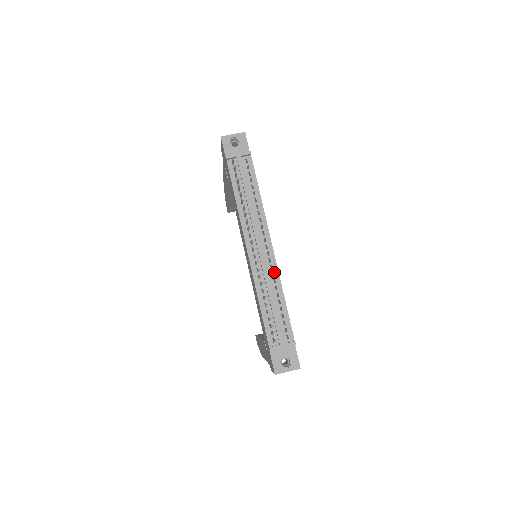
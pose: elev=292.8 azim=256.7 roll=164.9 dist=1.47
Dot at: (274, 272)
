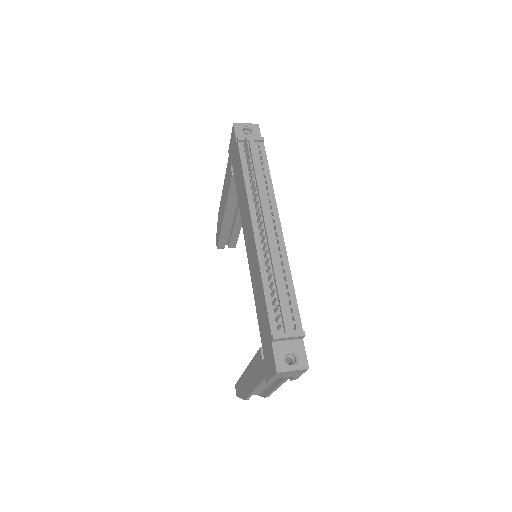
Dot at: (282, 254)
